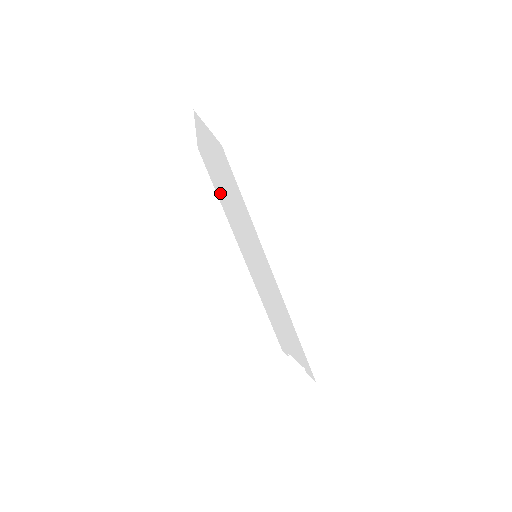
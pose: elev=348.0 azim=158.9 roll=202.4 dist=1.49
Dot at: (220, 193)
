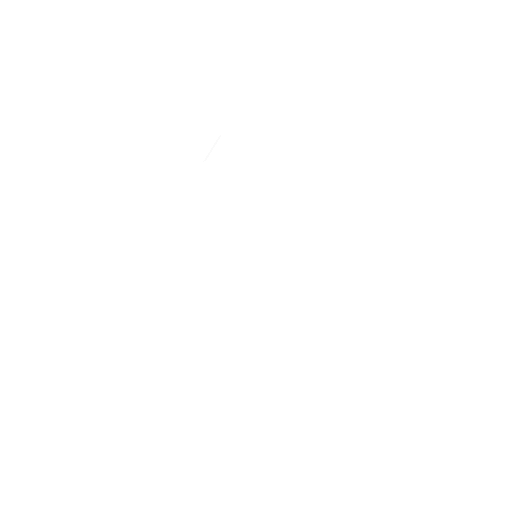
Dot at: occluded
